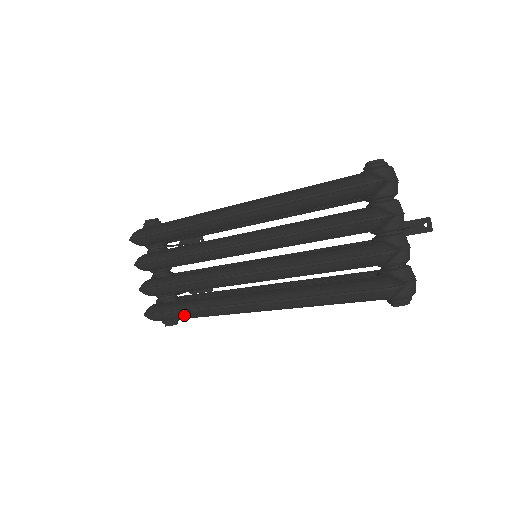
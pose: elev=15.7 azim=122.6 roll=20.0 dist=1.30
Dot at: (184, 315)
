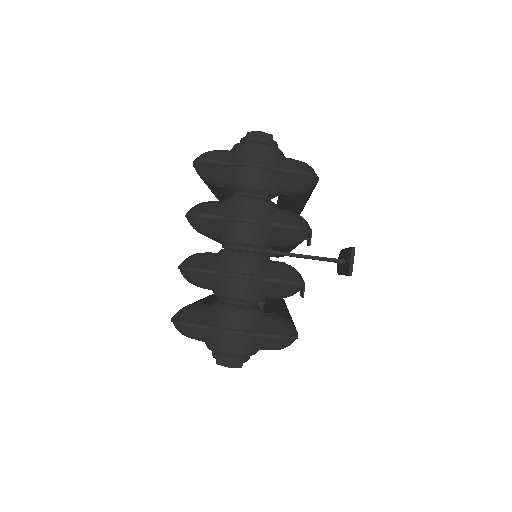
Dot at: occluded
